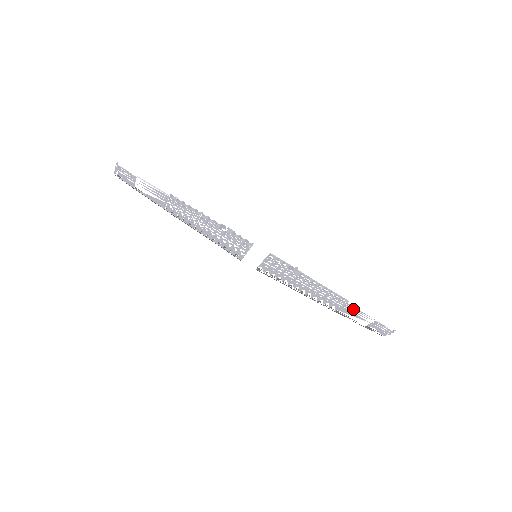
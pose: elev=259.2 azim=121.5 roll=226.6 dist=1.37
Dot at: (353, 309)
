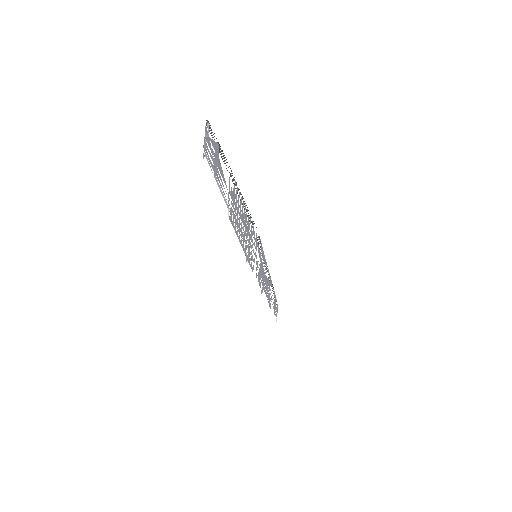
Dot at: (273, 303)
